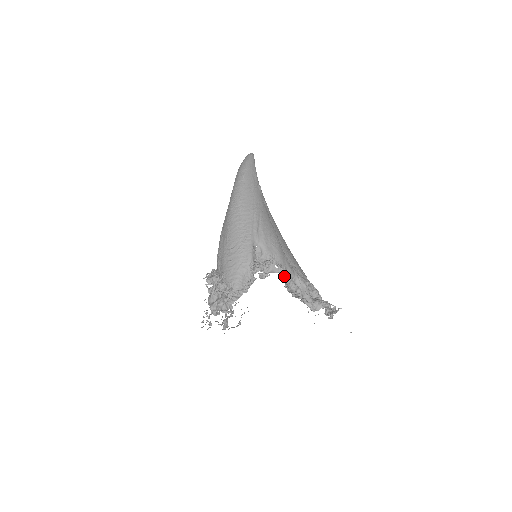
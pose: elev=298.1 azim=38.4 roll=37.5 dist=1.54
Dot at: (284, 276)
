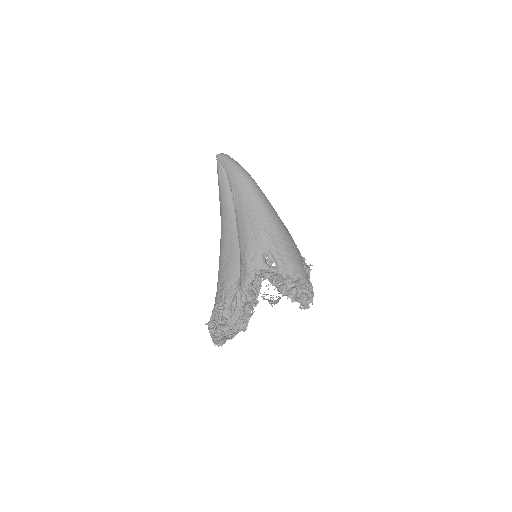
Dot at: occluded
